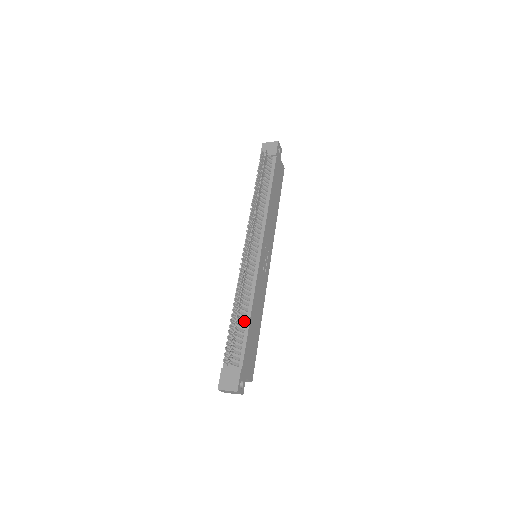
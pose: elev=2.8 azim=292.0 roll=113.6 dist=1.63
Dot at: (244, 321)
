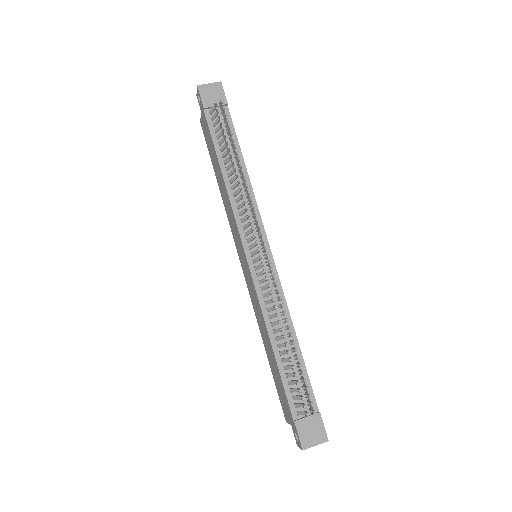
Dot at: occluded
